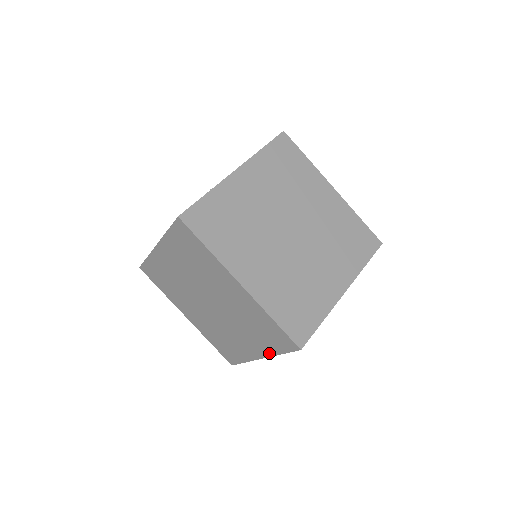
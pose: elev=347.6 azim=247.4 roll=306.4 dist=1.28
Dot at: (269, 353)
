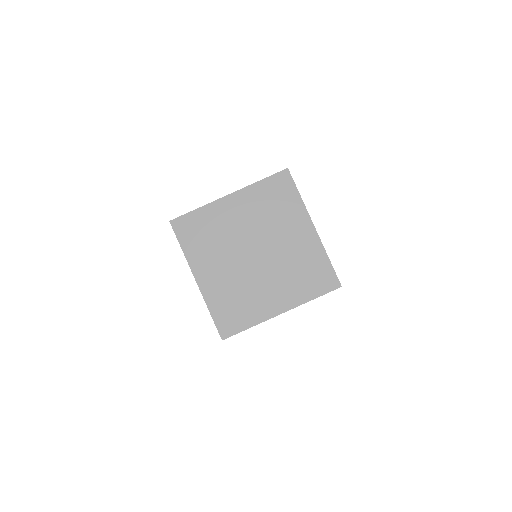
Dot at: occluded
